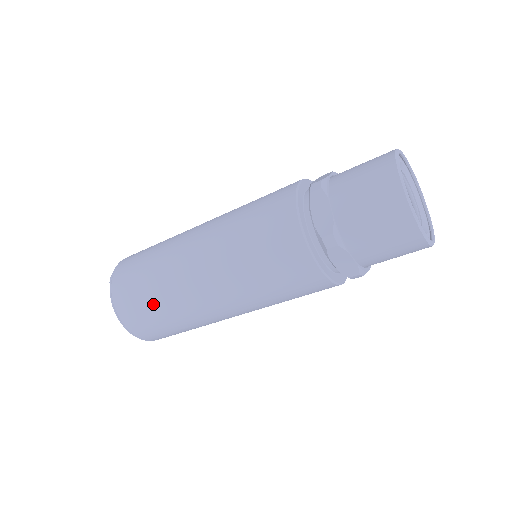
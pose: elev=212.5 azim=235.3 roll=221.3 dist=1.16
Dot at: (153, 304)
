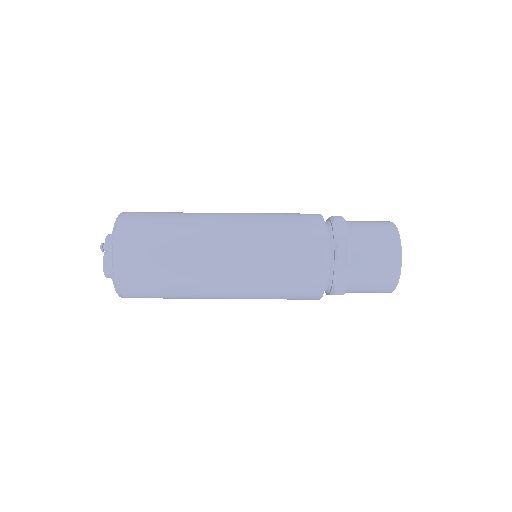
Dot at: (167, 214)
